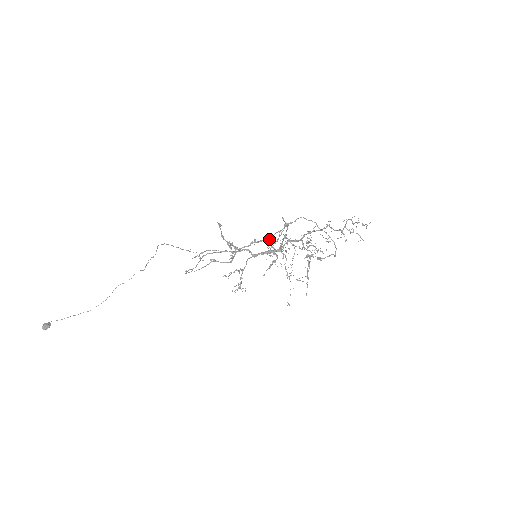
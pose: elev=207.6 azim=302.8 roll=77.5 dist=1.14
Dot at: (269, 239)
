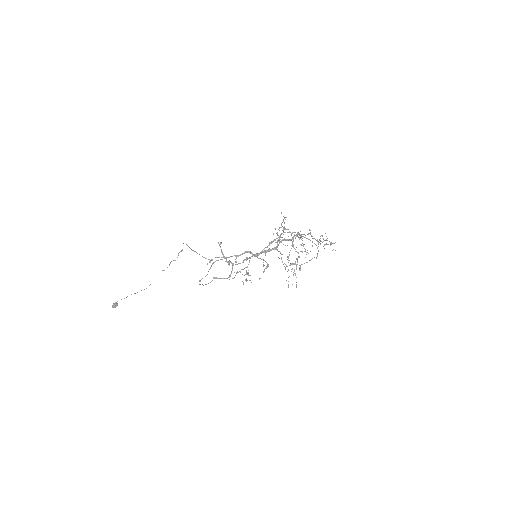
Dot at: (259, 254)
